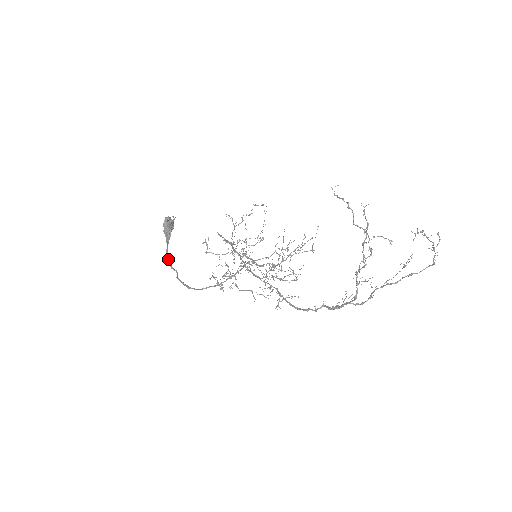
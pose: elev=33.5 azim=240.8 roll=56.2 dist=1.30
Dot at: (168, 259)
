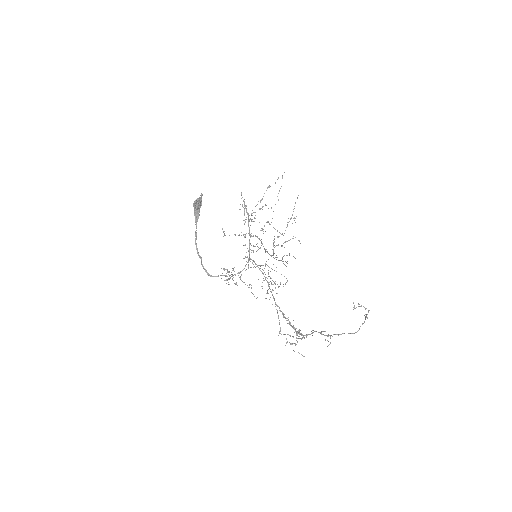
Dot at: (196, 245)
